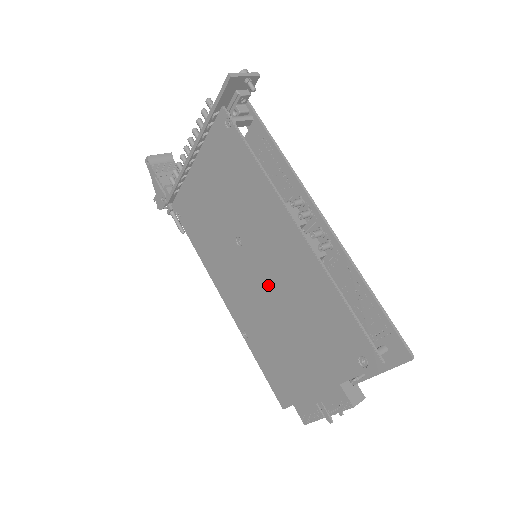
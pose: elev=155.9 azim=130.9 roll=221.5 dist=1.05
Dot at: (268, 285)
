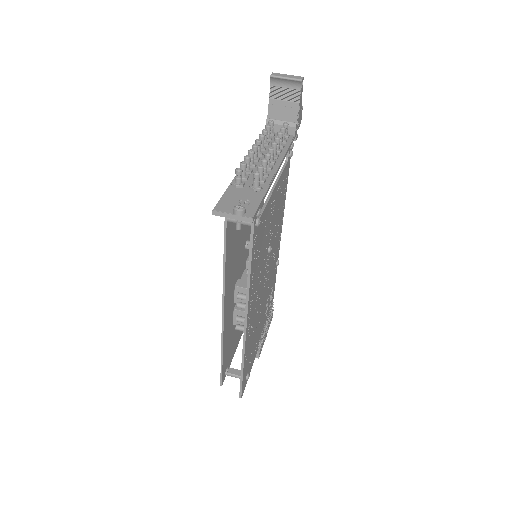
Dot at: occluded
